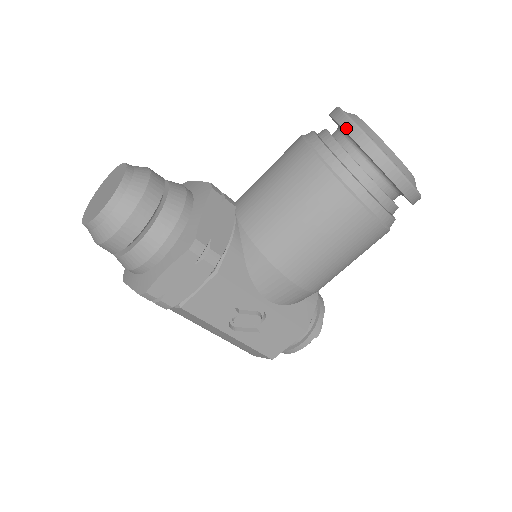
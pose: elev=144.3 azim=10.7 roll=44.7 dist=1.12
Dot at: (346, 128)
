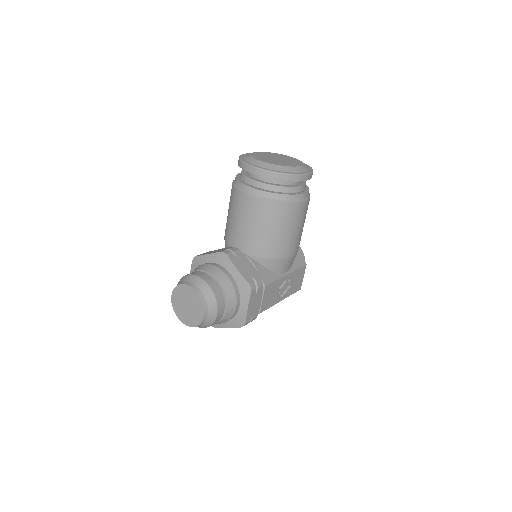
Dot at: (265, 176)
